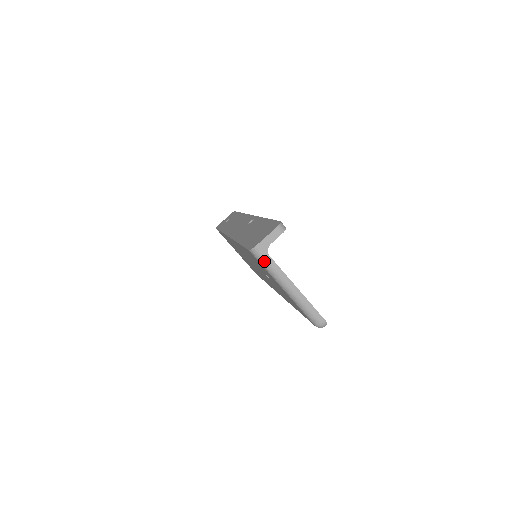
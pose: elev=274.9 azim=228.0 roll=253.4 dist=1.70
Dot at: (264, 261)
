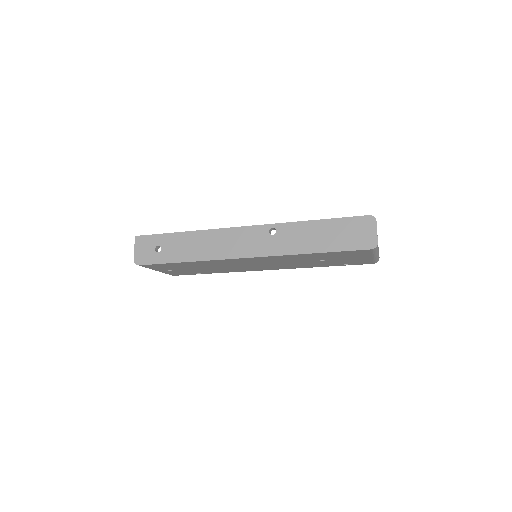
Dot at: (377, 249)
